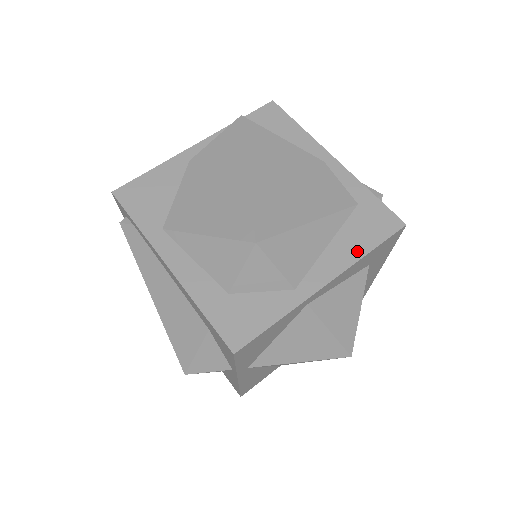
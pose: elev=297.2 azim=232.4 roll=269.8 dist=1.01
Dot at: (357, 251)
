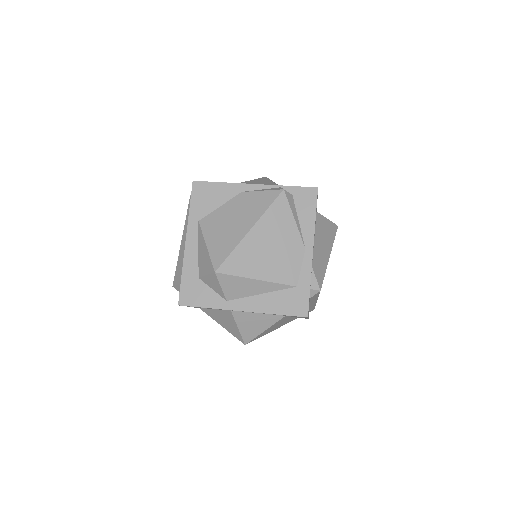
Dot at: (271, 309)
